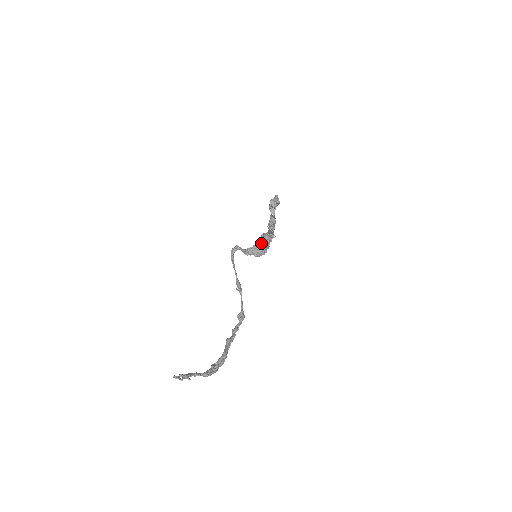
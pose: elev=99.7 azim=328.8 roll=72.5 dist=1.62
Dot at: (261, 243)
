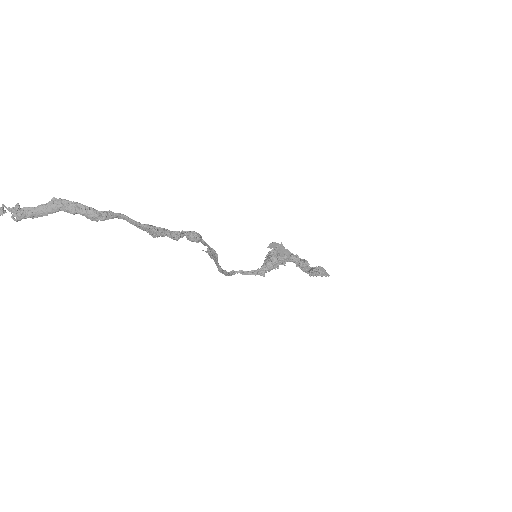
Dot at: (267, 256)
